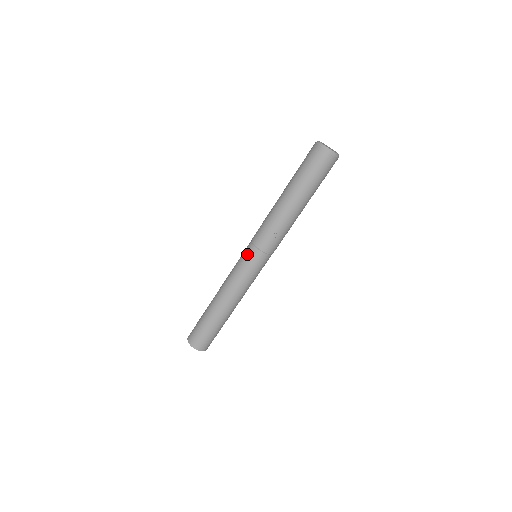
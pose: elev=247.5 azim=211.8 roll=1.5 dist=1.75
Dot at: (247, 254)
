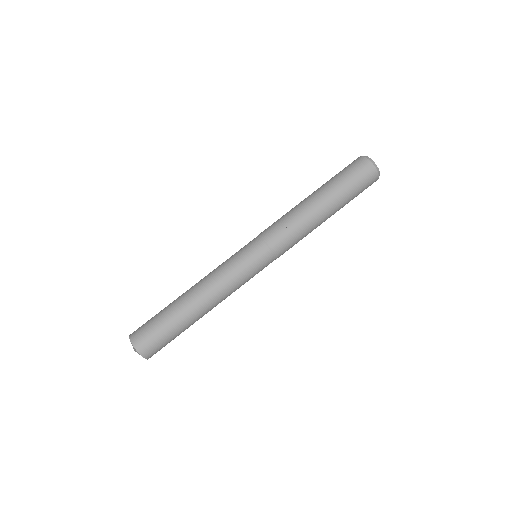
Dot at: (248, 245)
